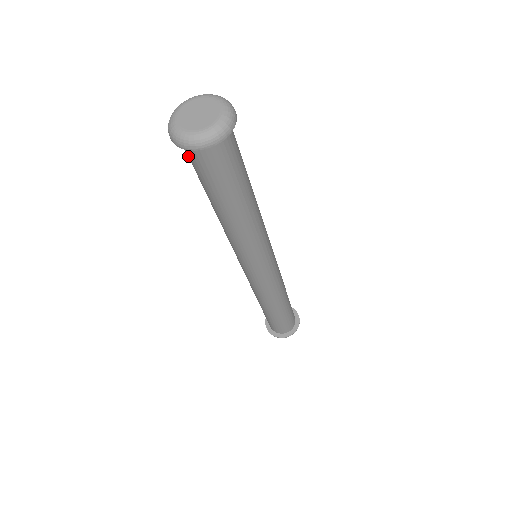
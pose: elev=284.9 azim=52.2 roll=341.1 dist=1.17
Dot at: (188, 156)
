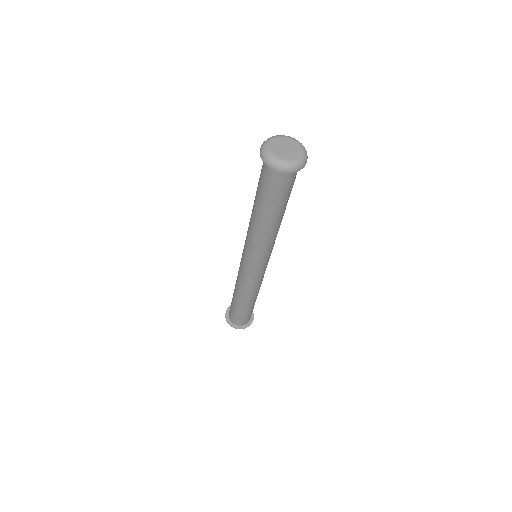
Dot at: occluded
